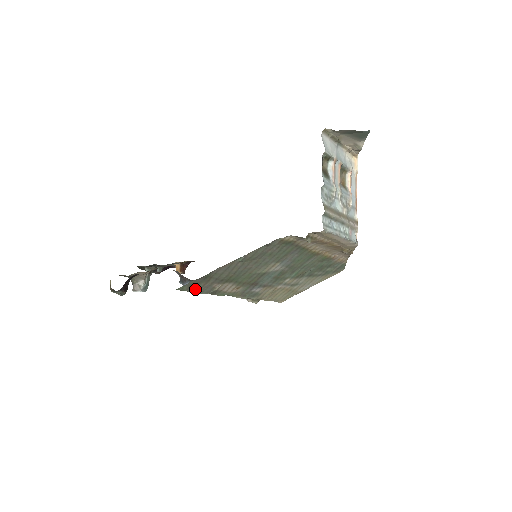
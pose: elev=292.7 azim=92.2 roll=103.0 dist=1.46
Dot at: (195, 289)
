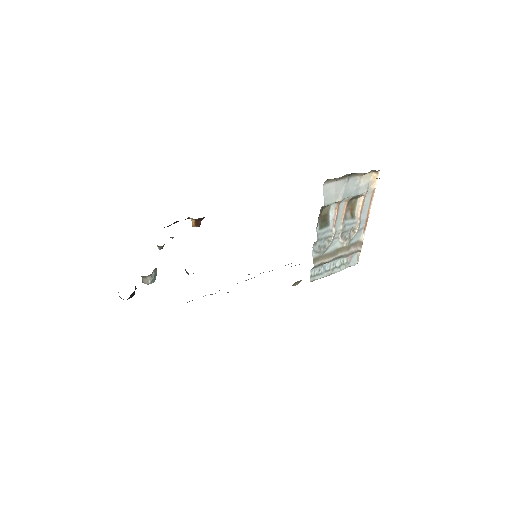
Dot at: (192, 300)
